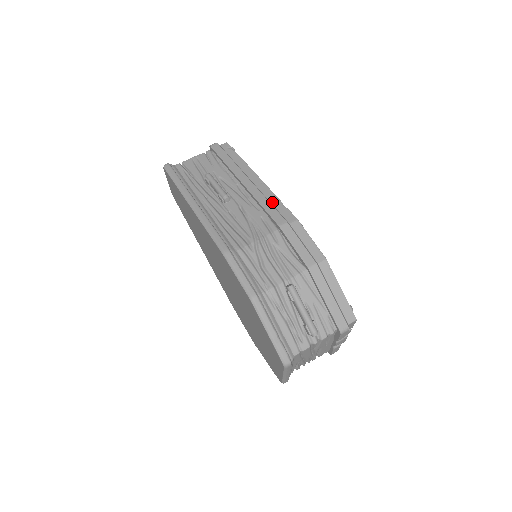
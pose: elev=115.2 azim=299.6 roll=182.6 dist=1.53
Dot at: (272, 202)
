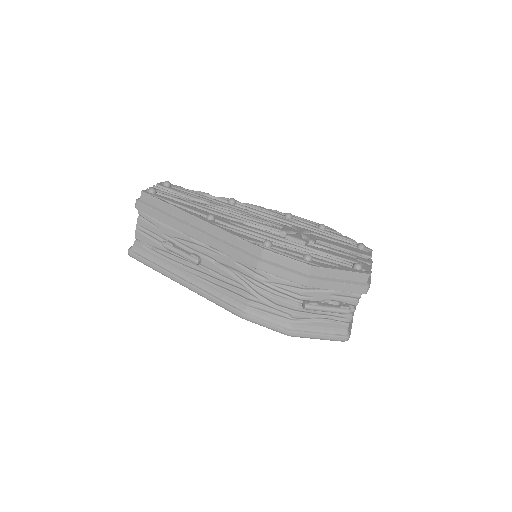
Dot at: (230, 241)
